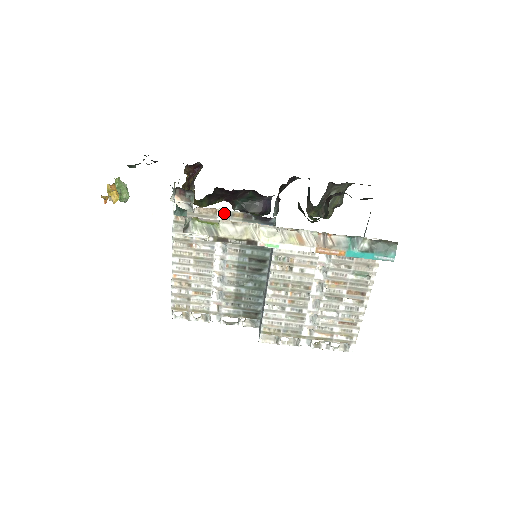
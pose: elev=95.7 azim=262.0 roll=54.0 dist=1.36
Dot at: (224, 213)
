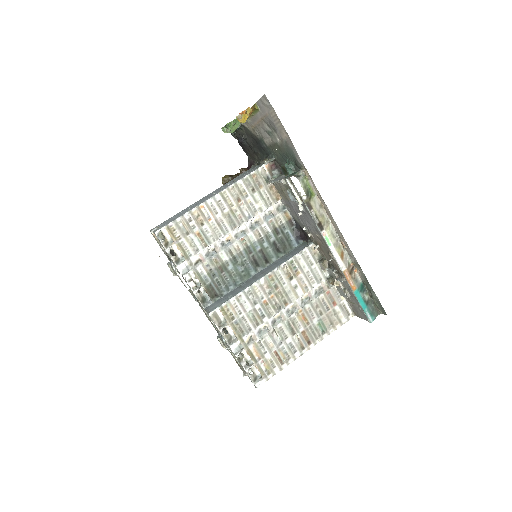
Dot at: (279, 206)
